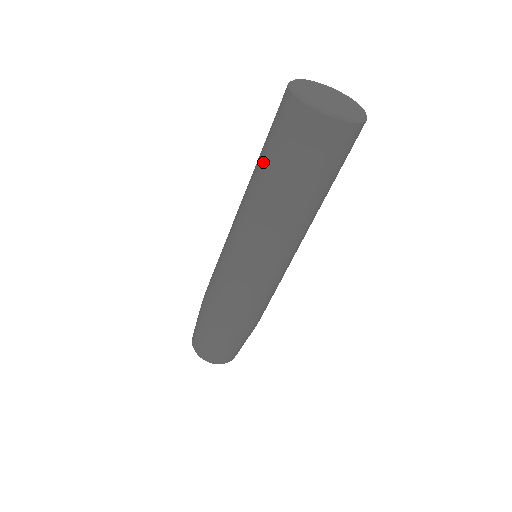
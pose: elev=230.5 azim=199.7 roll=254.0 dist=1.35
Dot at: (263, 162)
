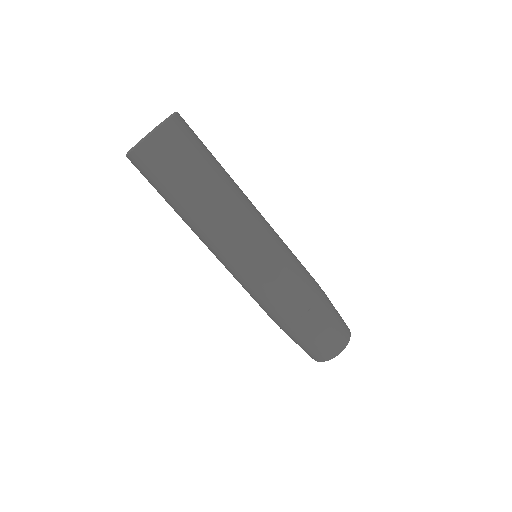
Dot at: occluded
